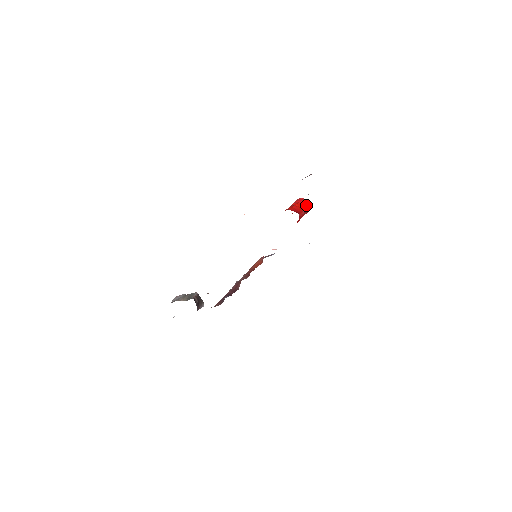
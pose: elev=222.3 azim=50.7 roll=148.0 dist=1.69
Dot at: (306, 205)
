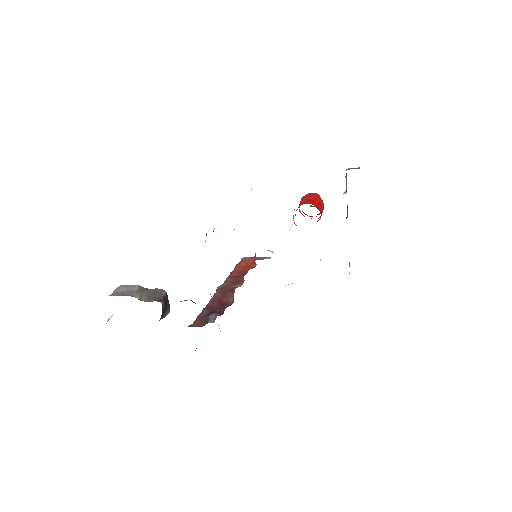
Dot at: (323, 205)
